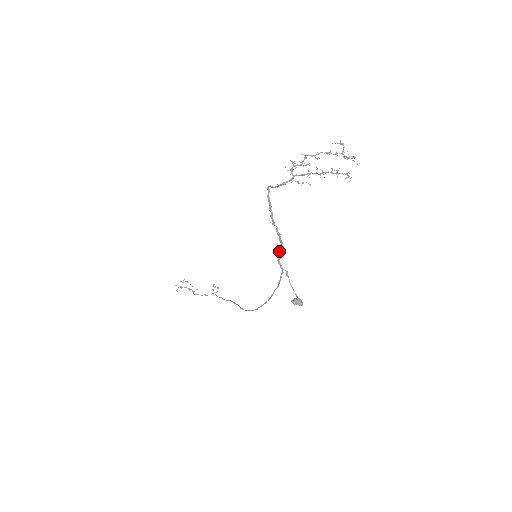
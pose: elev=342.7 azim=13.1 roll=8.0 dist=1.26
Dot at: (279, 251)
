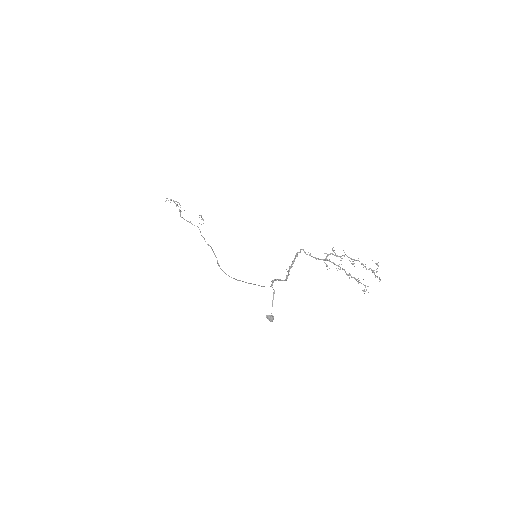
Dot at: (278, 280)
